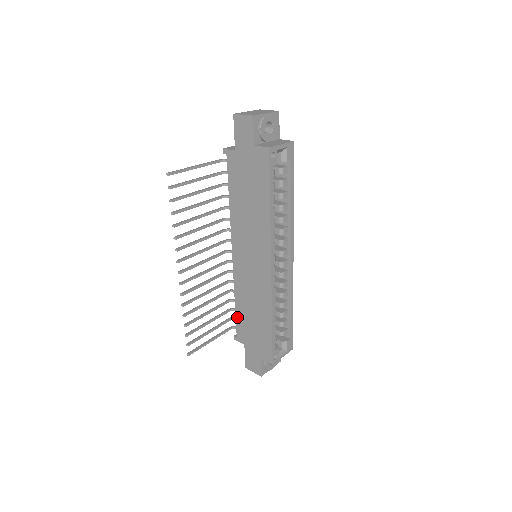
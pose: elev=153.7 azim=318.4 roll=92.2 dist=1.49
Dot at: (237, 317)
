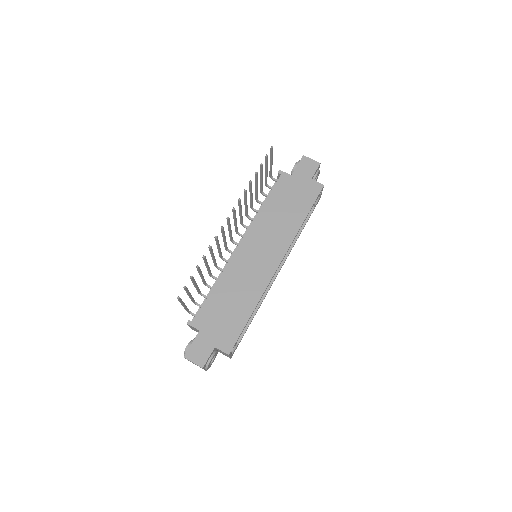
Dot at: (208, 300)
